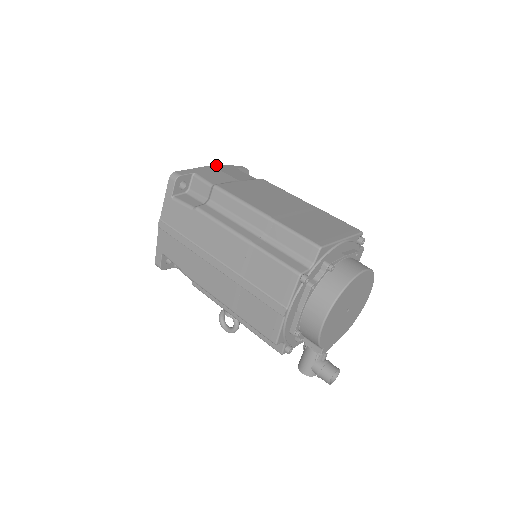
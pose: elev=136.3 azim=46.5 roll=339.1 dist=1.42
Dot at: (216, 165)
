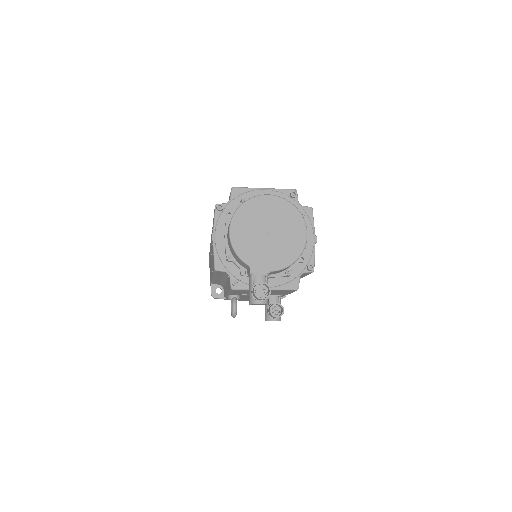
Dot at: occluded
